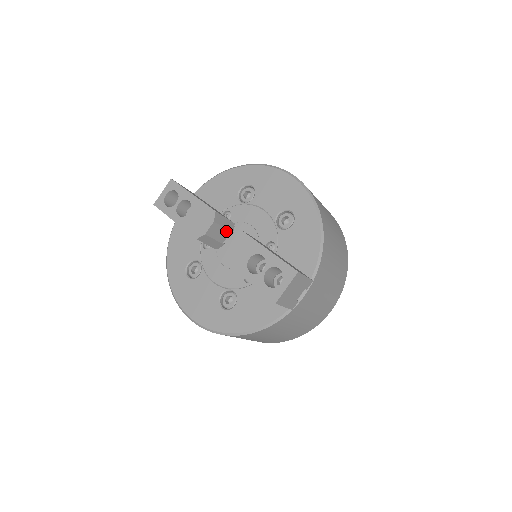
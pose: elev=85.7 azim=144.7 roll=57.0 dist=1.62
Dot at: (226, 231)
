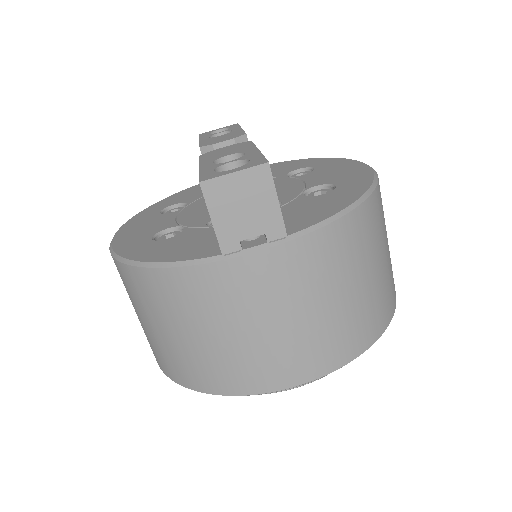
Dot at: occluded
